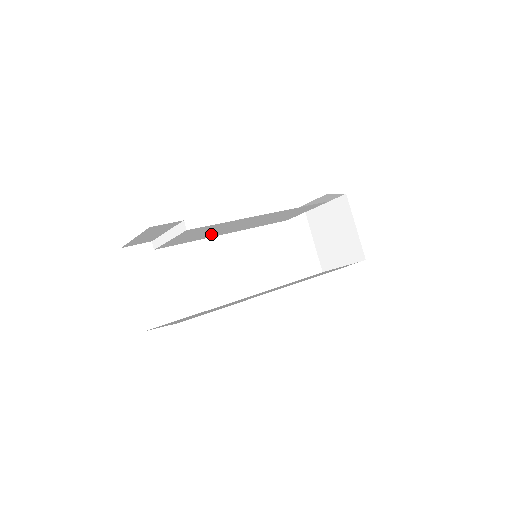
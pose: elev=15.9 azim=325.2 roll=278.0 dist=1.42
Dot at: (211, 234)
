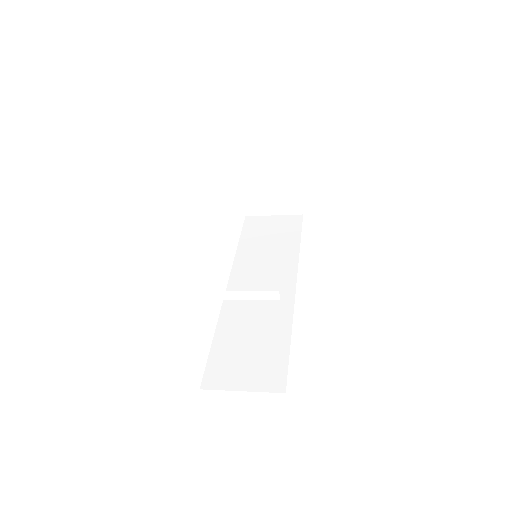
Dot at: occluded
